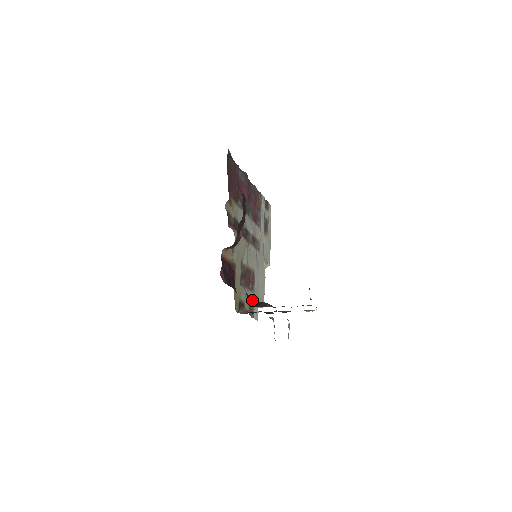
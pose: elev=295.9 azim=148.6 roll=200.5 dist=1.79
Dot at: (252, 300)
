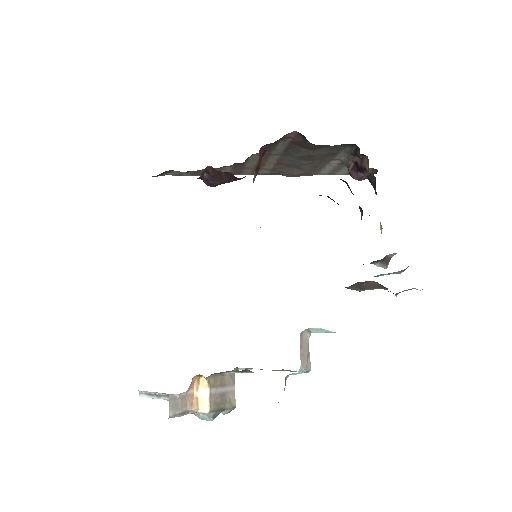
Dot at: occluded
